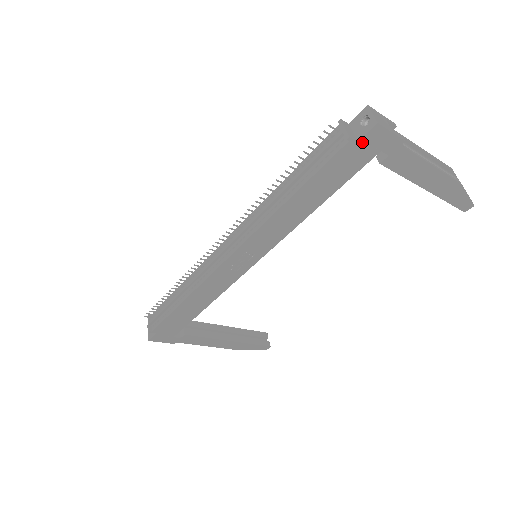
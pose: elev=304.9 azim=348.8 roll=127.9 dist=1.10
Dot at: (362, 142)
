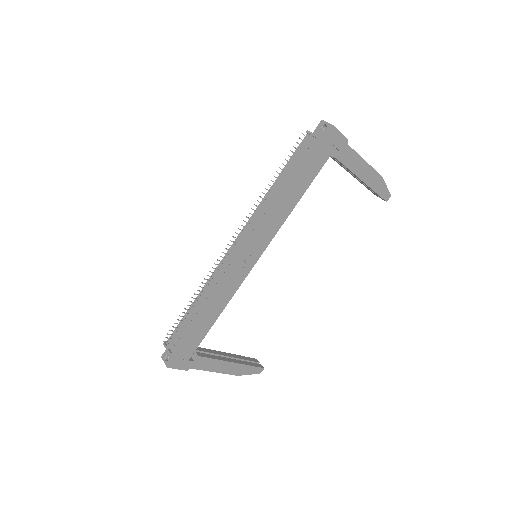
Dot at: (325, 140)
